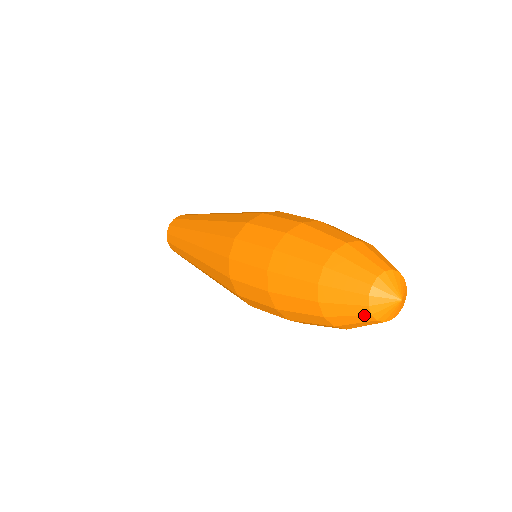
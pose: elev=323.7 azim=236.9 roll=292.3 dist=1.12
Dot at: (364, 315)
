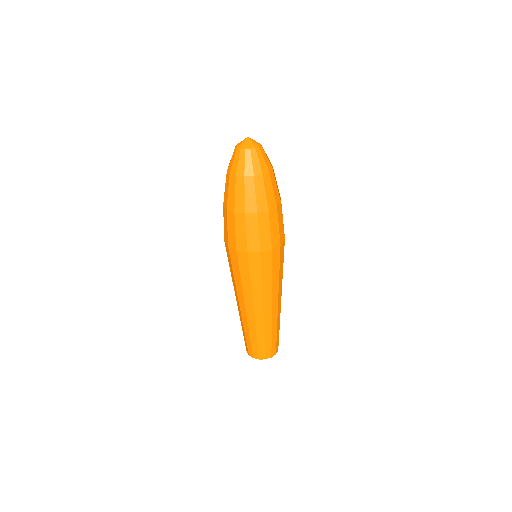
Dot at: (234, 151)
